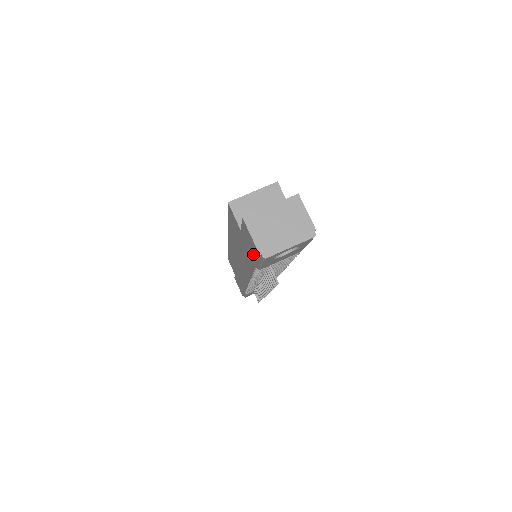
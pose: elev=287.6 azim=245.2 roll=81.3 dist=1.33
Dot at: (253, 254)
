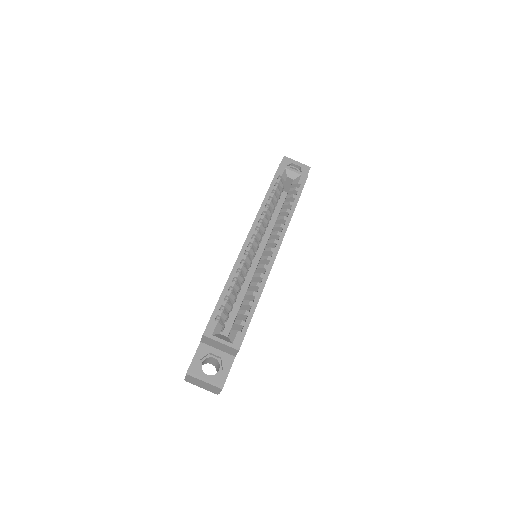
Dot at: occluded
